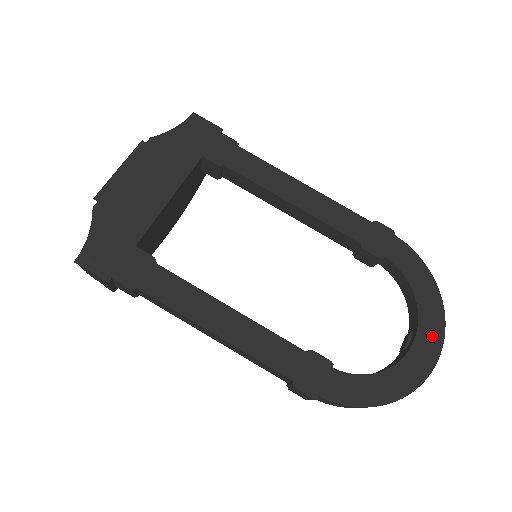
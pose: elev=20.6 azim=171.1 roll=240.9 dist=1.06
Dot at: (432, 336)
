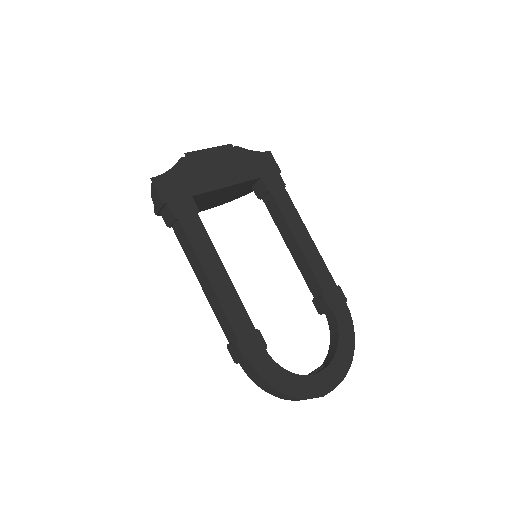
Dot at: (335, 375)
